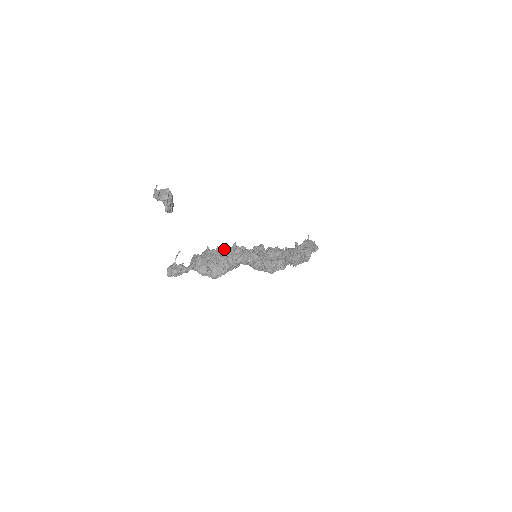
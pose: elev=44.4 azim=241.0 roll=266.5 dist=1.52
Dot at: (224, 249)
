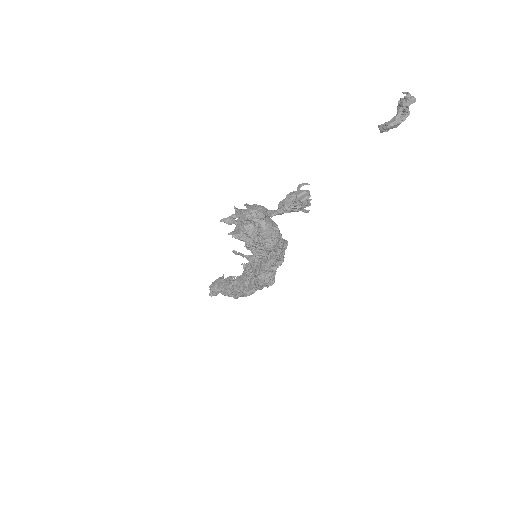
Dot at: occluded
